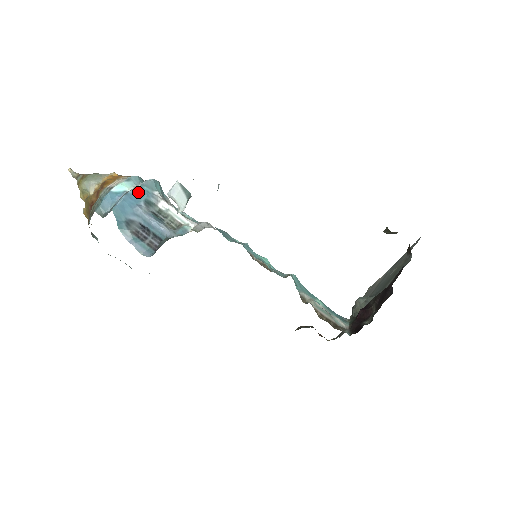
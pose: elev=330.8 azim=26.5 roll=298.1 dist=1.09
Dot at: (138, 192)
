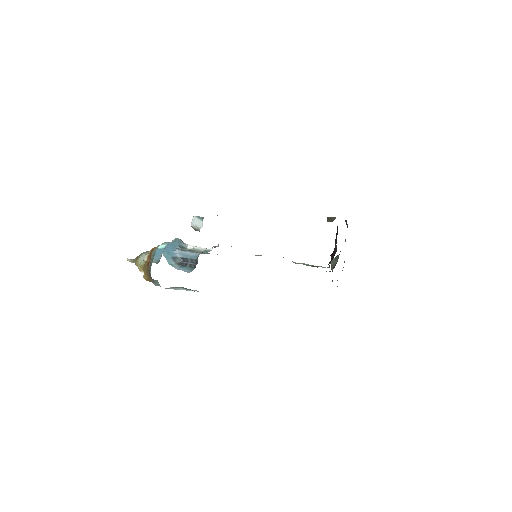
Dot at: (173, 243)
